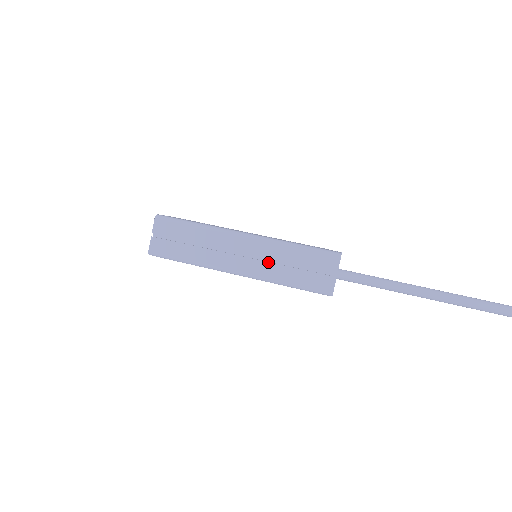
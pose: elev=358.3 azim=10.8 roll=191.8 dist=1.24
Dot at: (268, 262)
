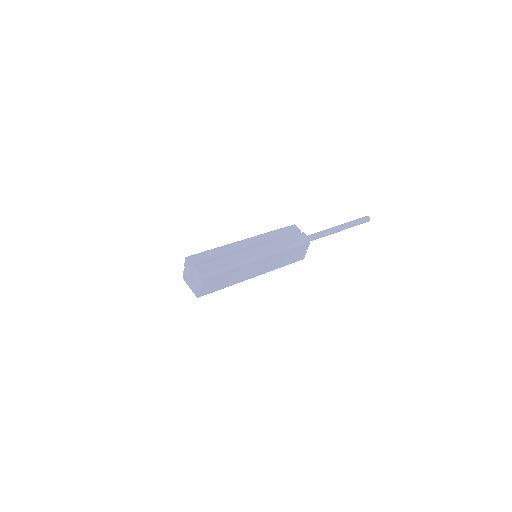
Dot at: (269, 243)
